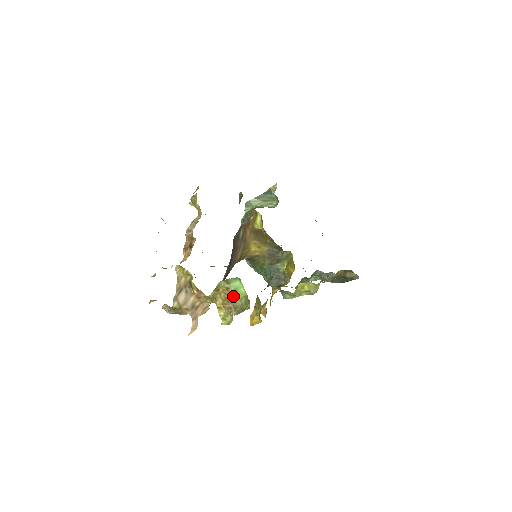
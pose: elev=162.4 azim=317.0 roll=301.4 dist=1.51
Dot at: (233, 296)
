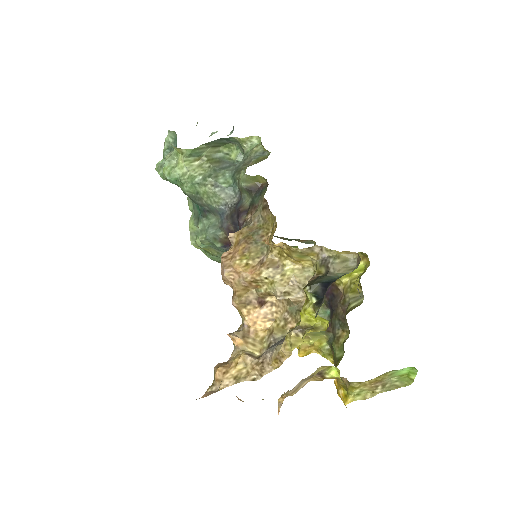
Dot at: (387, 377)
